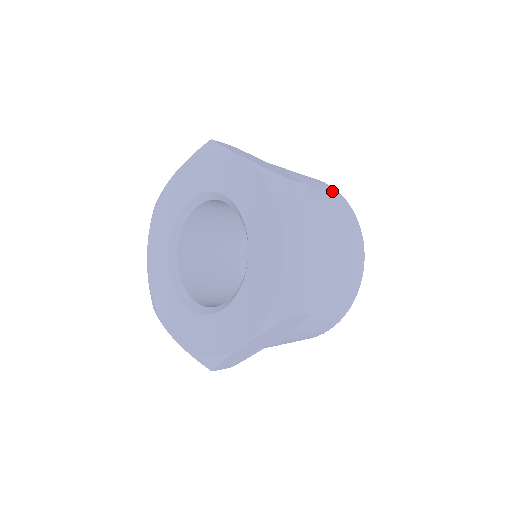
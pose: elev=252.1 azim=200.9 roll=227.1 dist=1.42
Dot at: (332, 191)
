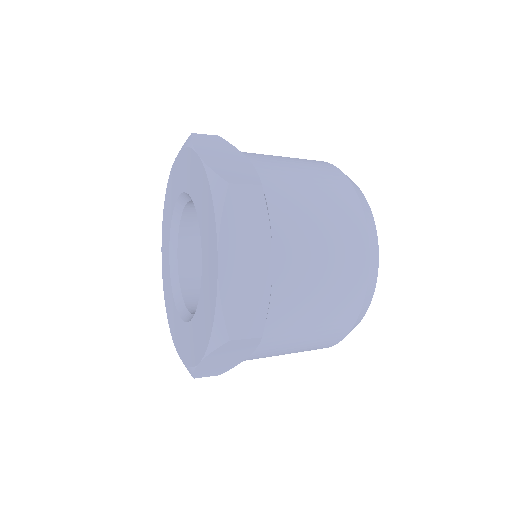
Dot at: occluded
